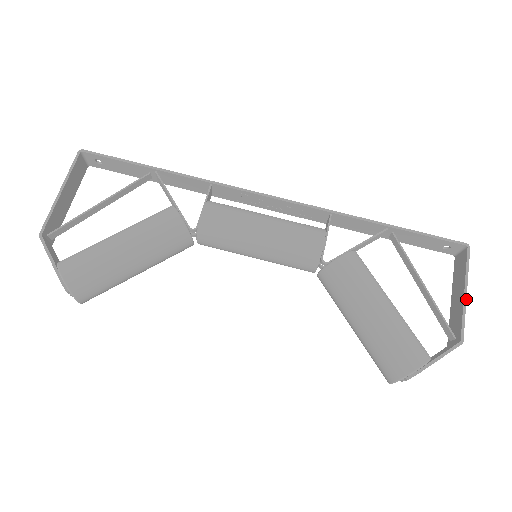
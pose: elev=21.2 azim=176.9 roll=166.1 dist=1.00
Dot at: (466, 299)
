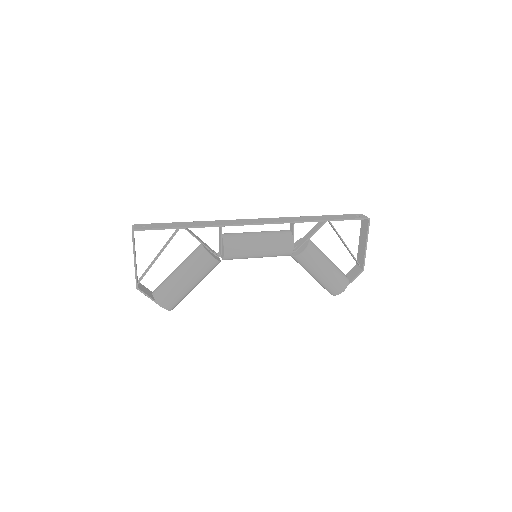
Dot at: (366, 249)
